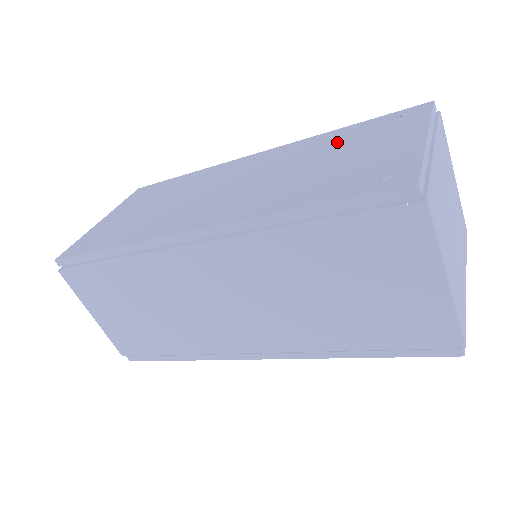
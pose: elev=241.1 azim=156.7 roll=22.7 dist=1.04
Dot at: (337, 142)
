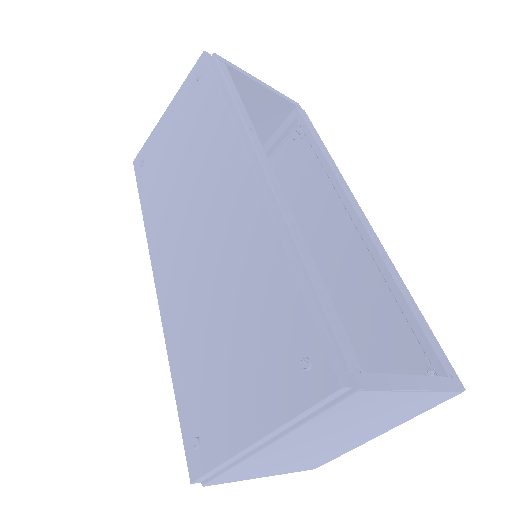
Dot at: (257, 304)
